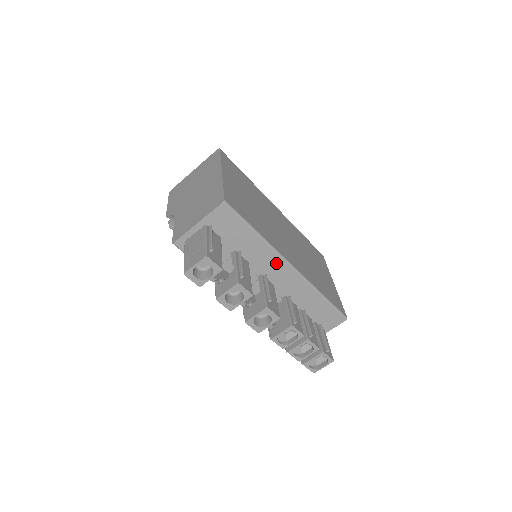
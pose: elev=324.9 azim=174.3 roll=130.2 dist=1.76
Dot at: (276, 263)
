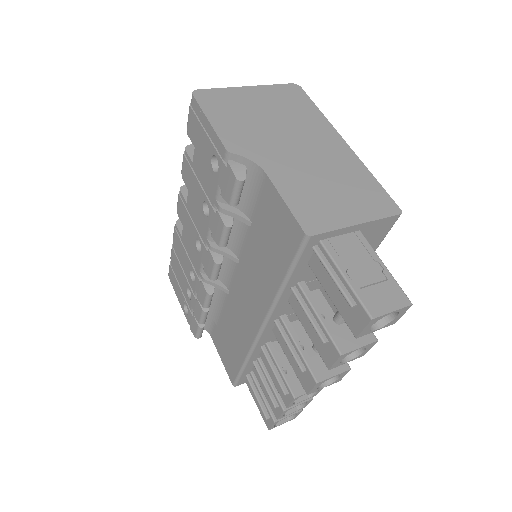
Dot at: occluded
